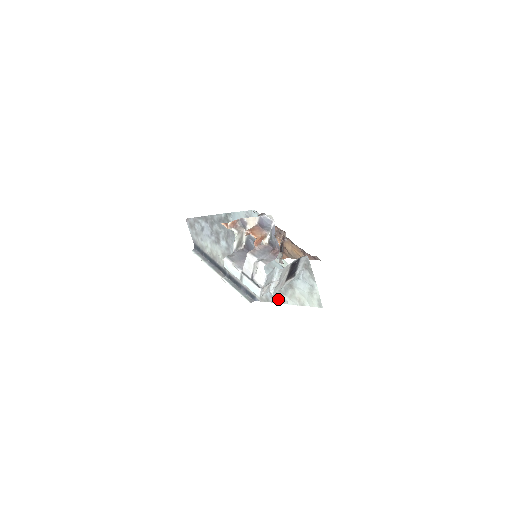
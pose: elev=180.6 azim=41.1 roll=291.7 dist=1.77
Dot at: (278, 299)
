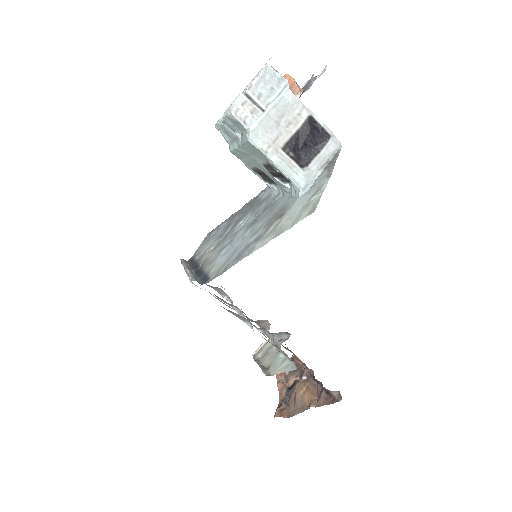
Dot at: (243, 254)
